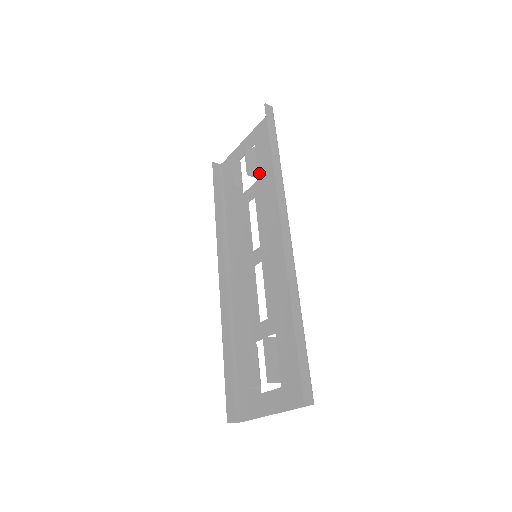
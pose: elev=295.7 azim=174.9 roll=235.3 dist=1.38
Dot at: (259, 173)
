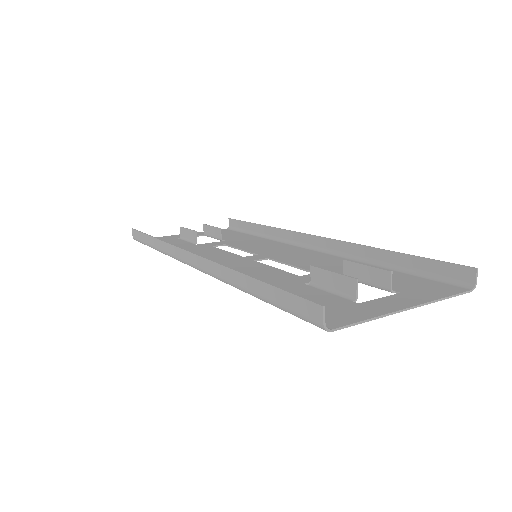
Dot at: (226, 239)
